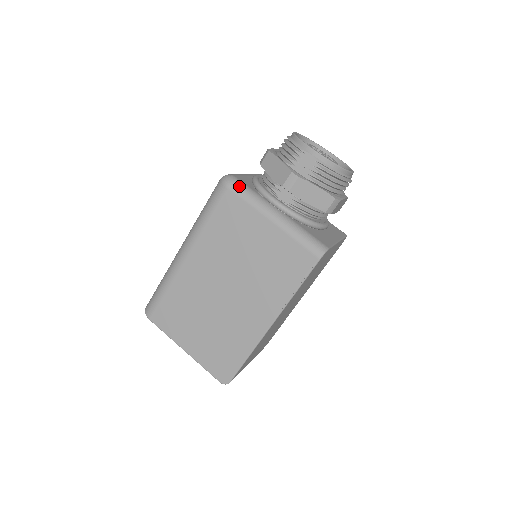
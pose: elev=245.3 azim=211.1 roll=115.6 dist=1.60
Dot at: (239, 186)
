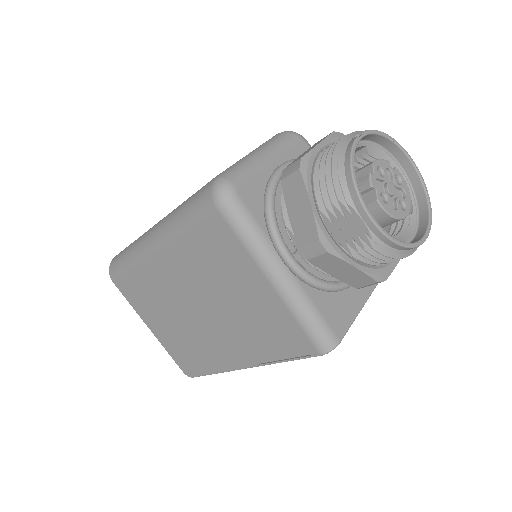
Dot at: (236, 214)
